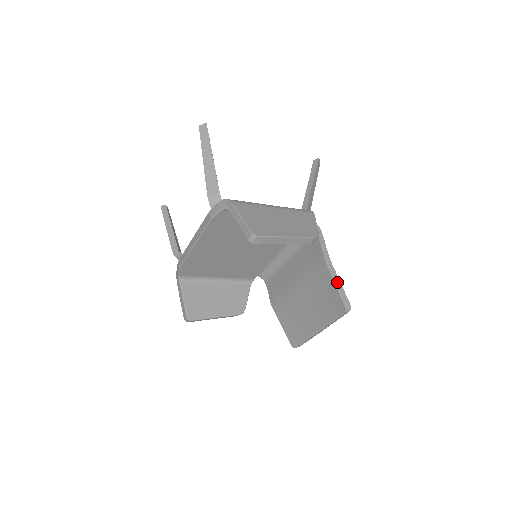
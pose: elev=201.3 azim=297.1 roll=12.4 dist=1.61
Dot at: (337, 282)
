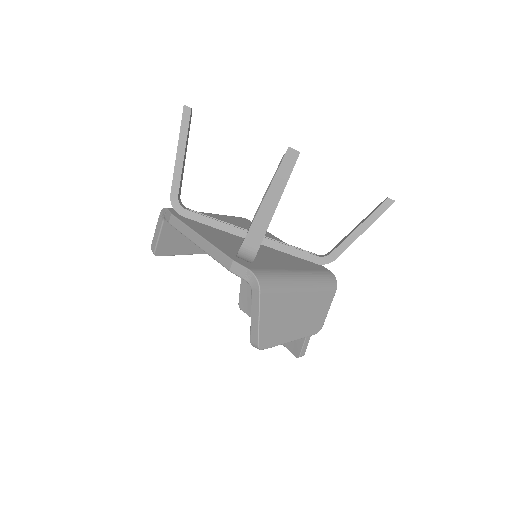
Dot at: (308, 337)
